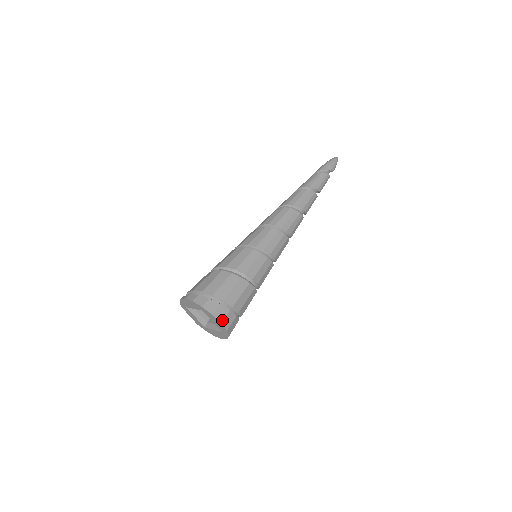
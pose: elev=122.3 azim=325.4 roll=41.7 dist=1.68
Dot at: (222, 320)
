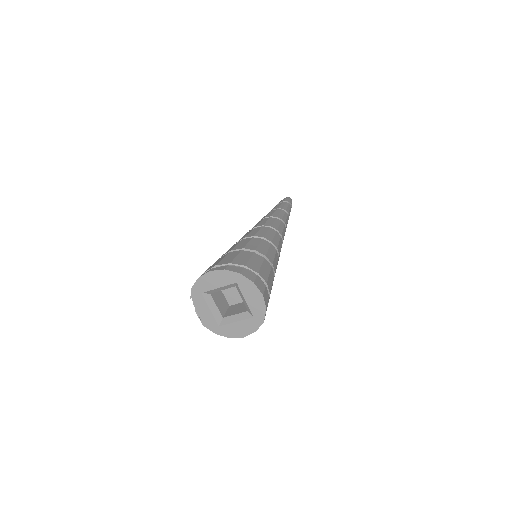
Dot at: (263, 292)
